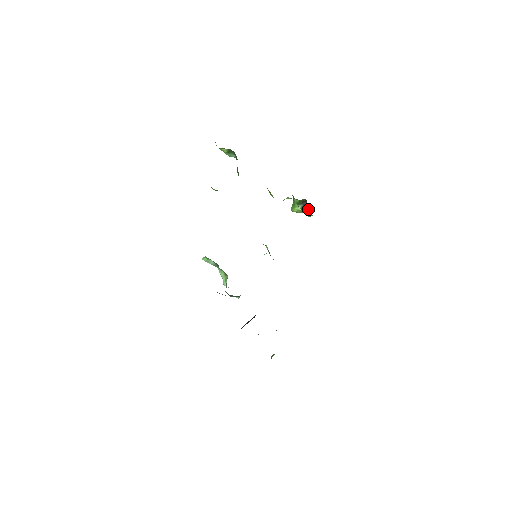
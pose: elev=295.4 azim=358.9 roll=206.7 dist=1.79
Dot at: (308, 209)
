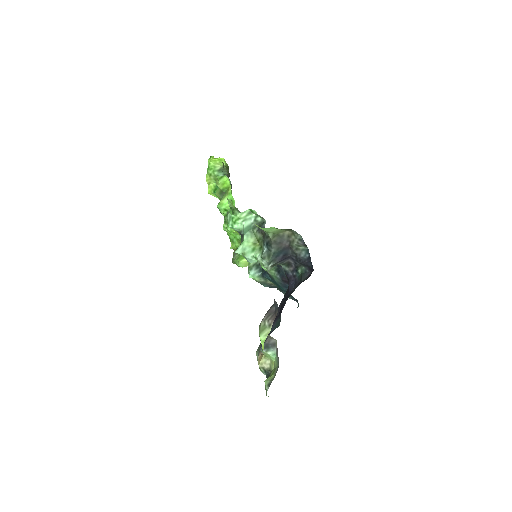
Dot at: occluded
